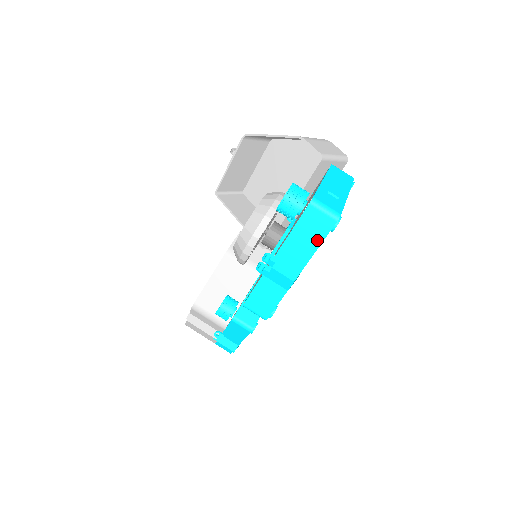
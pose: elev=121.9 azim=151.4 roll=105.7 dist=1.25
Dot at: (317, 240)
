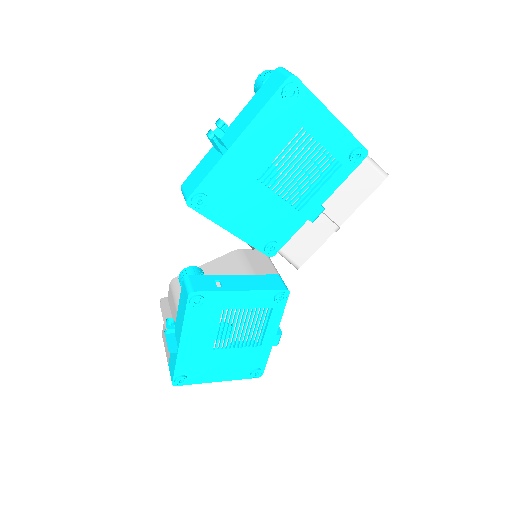
Dot at: (265, 101)
